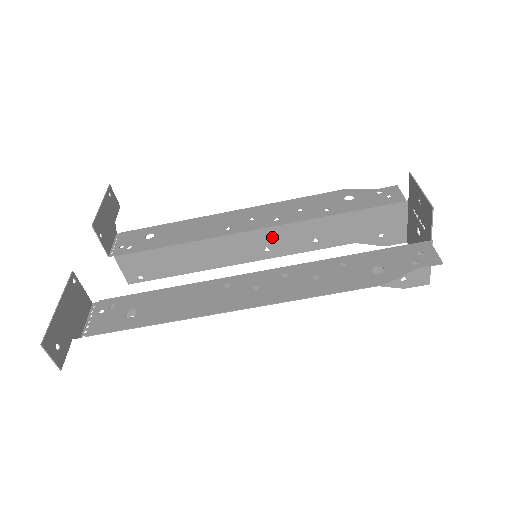
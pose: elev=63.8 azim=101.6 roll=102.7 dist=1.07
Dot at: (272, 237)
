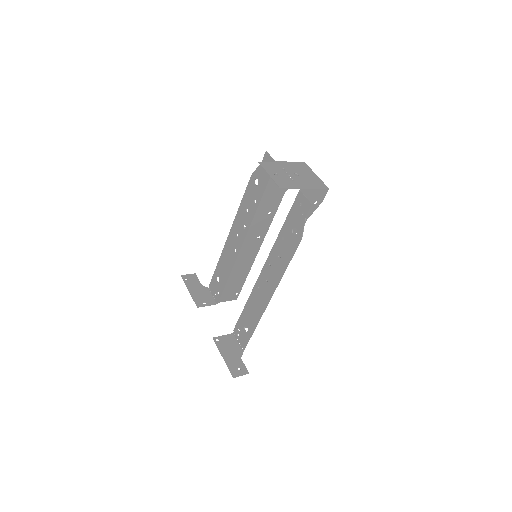
Dot at: (253, 234)
